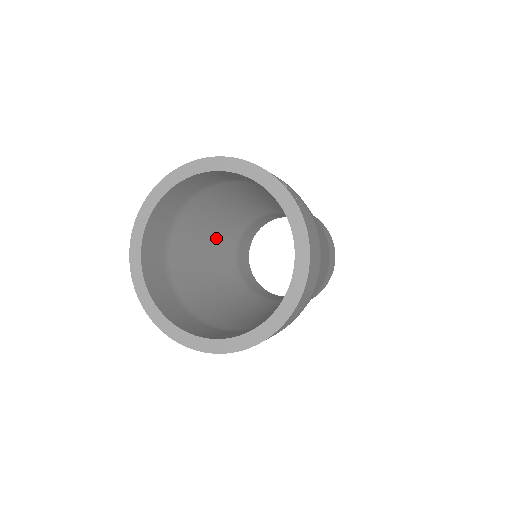
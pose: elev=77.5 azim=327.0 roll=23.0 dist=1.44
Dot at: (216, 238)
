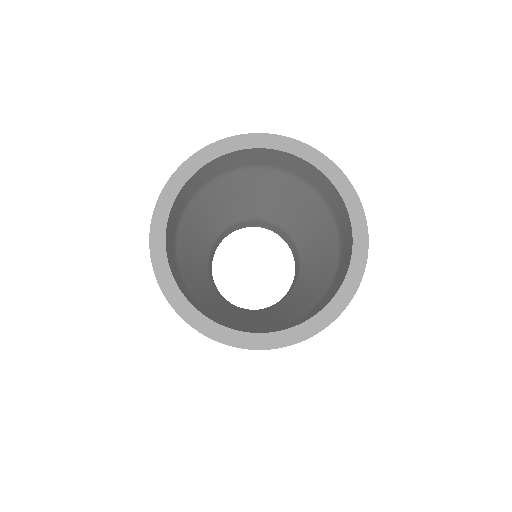
Dot at: (199, 247)
